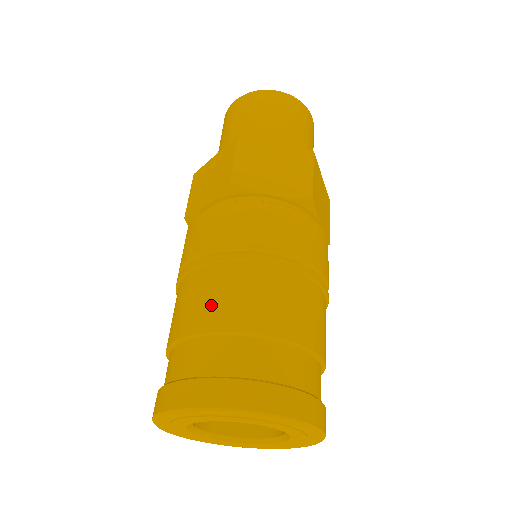
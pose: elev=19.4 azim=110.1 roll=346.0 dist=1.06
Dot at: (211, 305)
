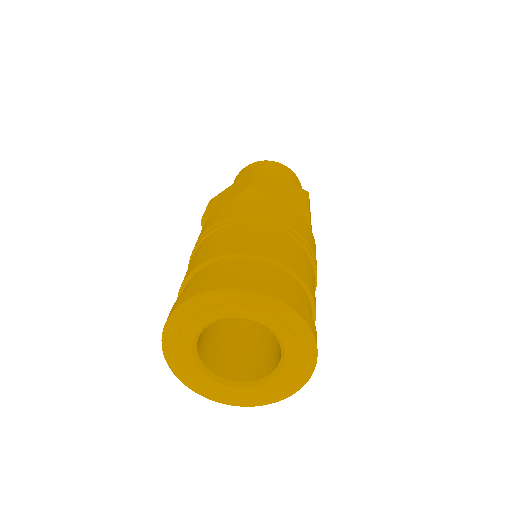
Dot at: occluded
